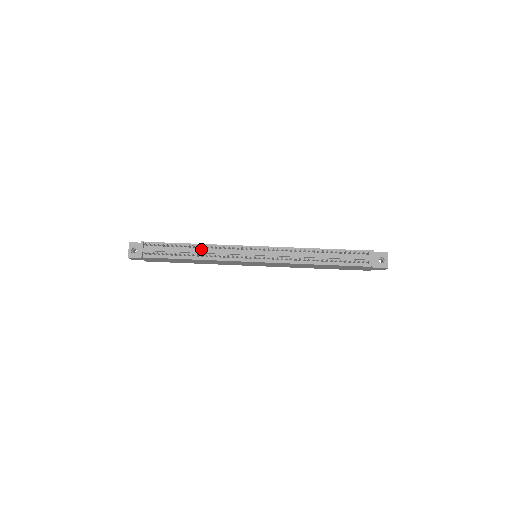
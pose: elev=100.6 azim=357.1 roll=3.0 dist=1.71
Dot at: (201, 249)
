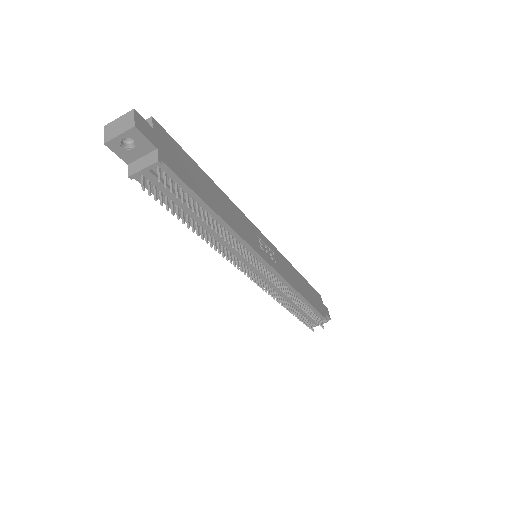
Dot at: (219, 228)
